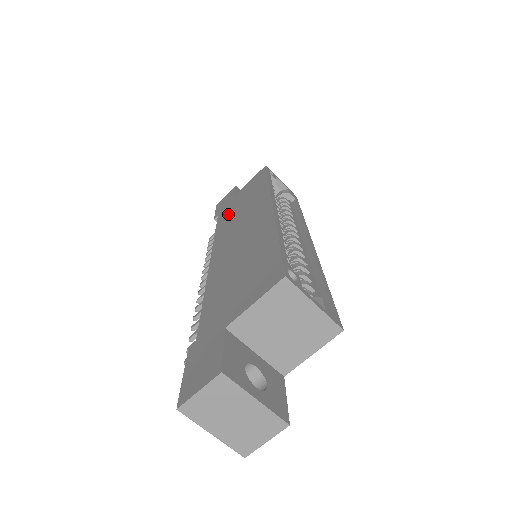
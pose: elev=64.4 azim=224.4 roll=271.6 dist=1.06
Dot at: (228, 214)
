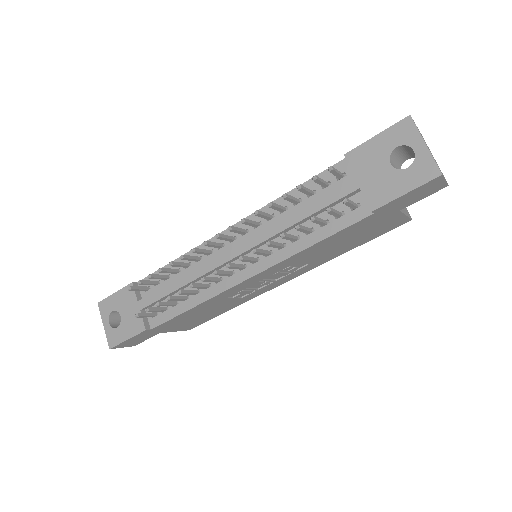
Dot at: occluded
